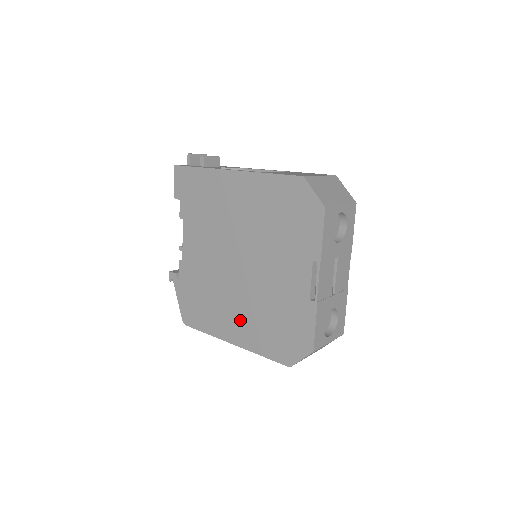
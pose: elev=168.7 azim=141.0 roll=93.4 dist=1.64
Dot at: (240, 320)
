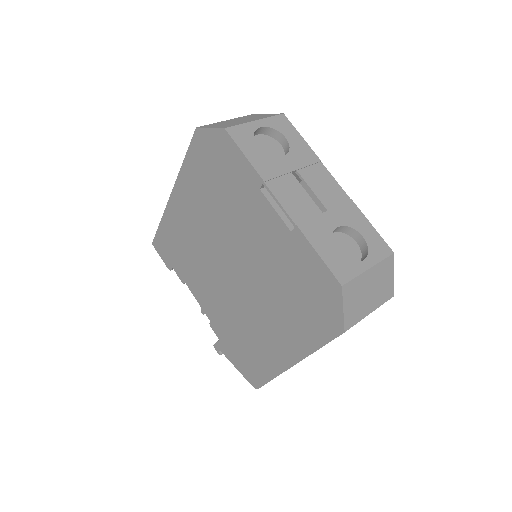
Dot at: (276, 329)
